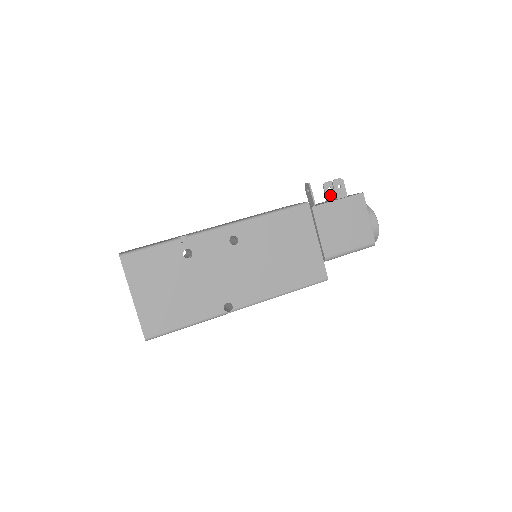
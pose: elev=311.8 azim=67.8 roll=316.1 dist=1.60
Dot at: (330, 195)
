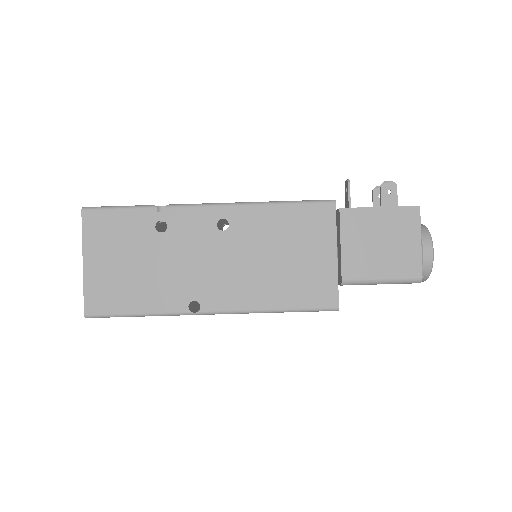
Dot at: (379, 204)
